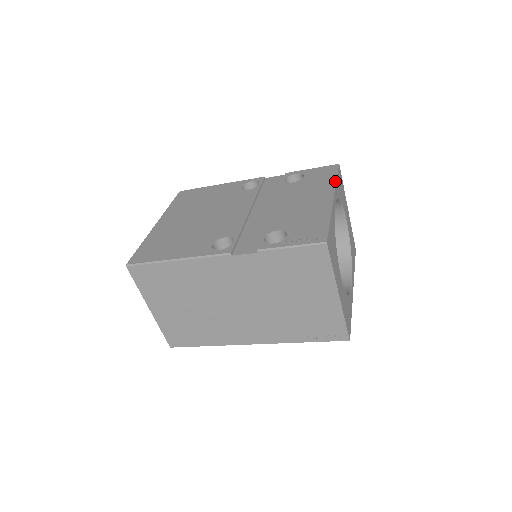
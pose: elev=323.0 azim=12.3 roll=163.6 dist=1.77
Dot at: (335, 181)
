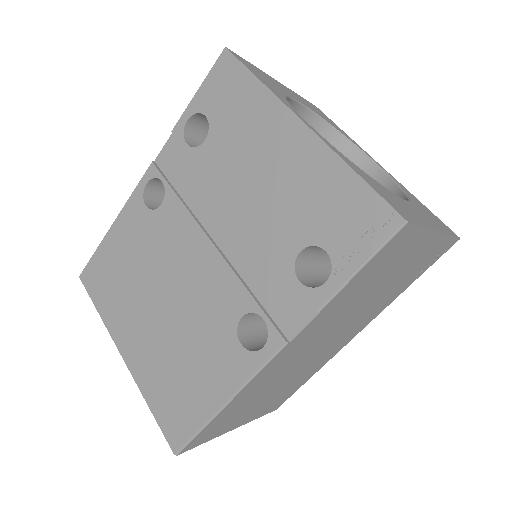
Dot at: (264, 87)
